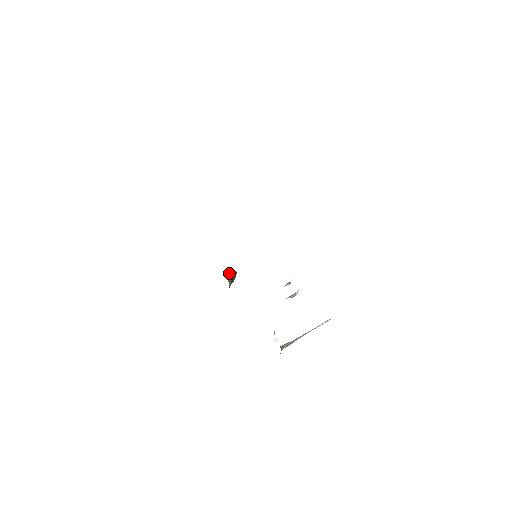
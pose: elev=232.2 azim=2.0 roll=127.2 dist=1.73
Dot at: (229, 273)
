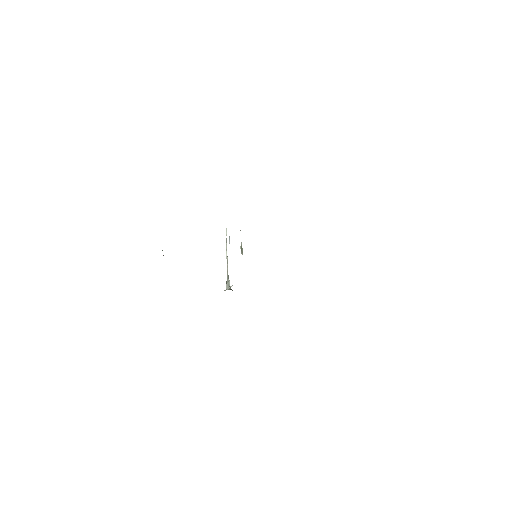
Dot at: occluded
